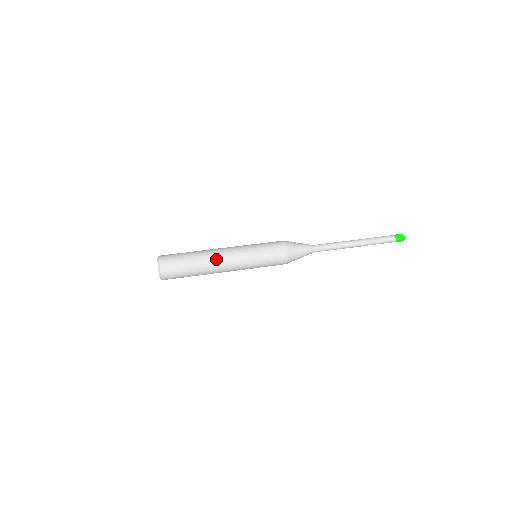
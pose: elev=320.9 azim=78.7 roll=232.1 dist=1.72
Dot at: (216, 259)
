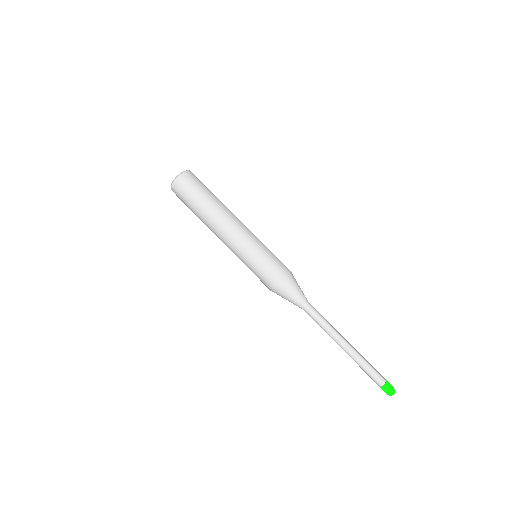
Dot at: (213, 230)
